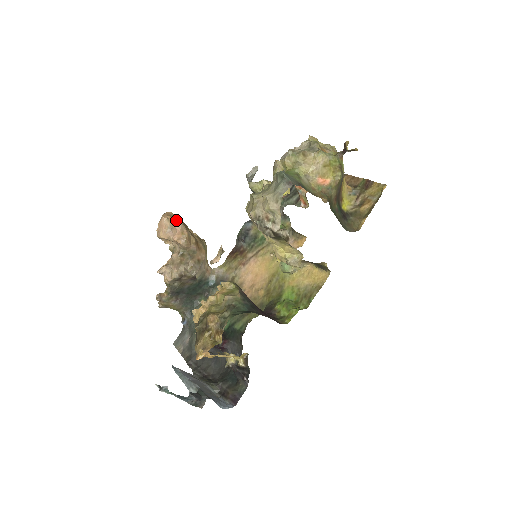
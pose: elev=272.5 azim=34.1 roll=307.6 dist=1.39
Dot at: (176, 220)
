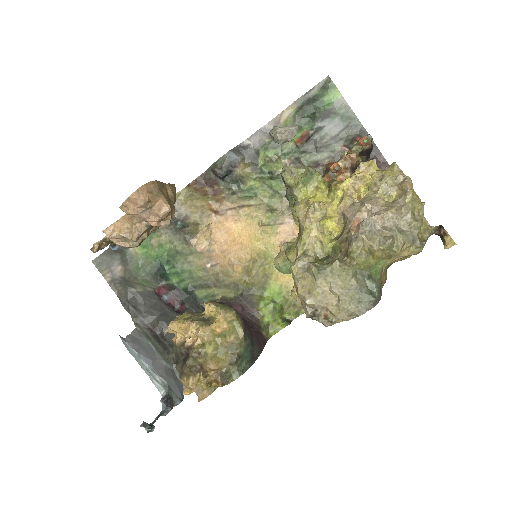
Dot at: (161, 201)
